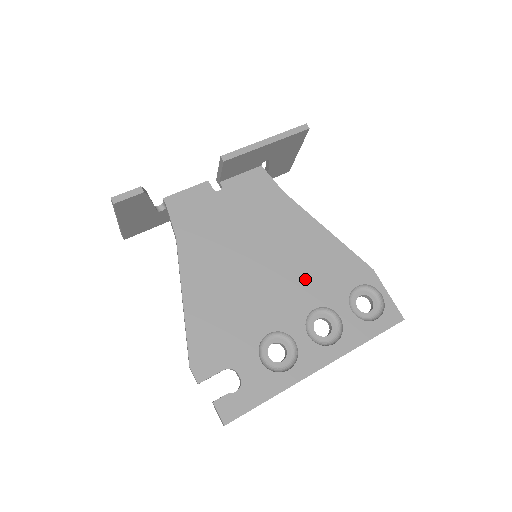
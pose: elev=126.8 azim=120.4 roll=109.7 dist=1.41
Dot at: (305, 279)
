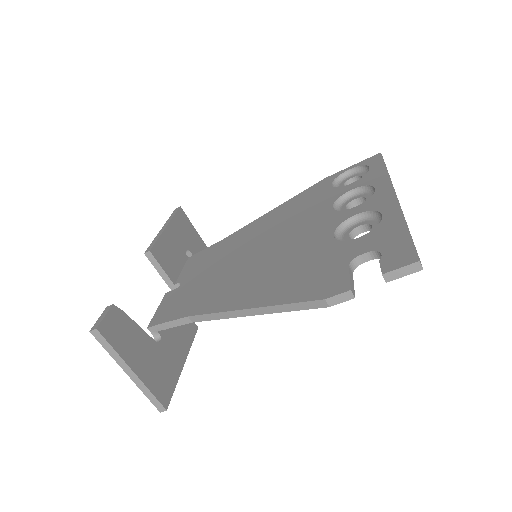
Dot at: (301, 217)
